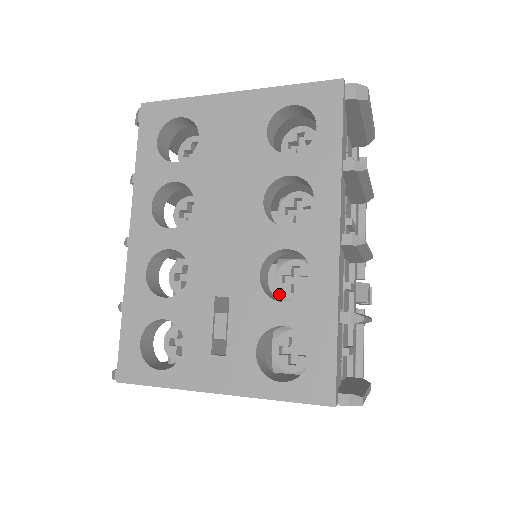
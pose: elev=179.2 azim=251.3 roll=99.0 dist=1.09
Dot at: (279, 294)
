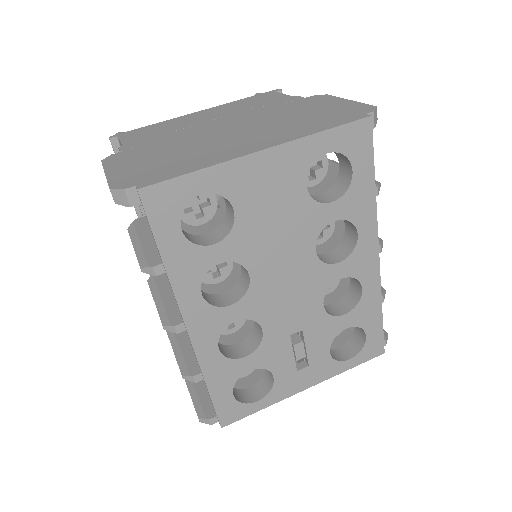
Dot at: occluded
